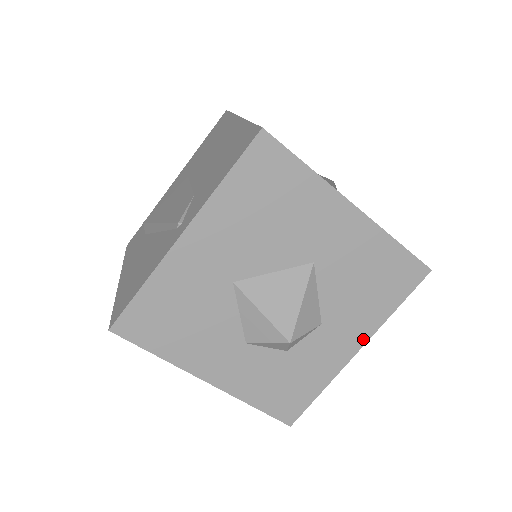
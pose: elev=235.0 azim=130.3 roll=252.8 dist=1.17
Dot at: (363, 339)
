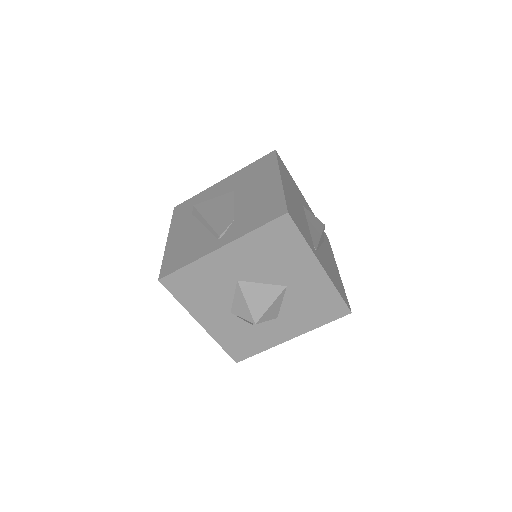
Dot at: (297, 334)
